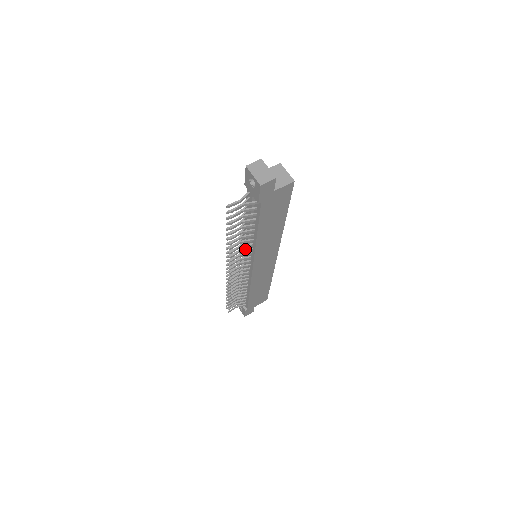
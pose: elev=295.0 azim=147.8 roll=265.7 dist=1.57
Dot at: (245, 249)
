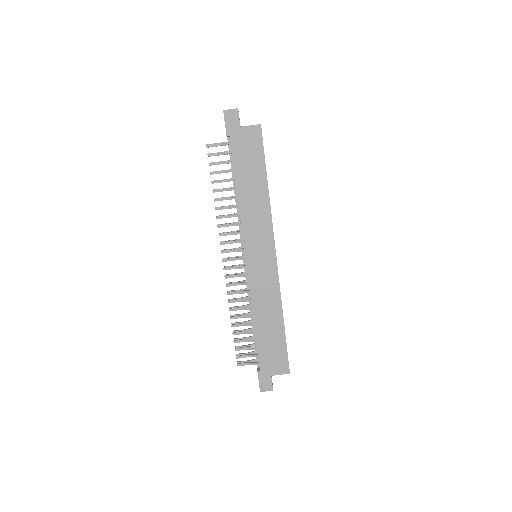
Dot at: (234, 223)
